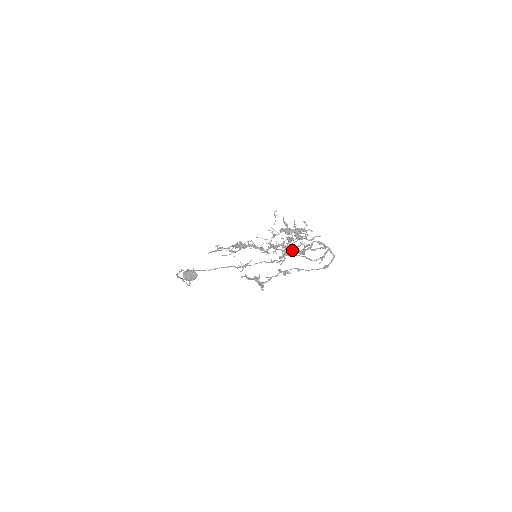
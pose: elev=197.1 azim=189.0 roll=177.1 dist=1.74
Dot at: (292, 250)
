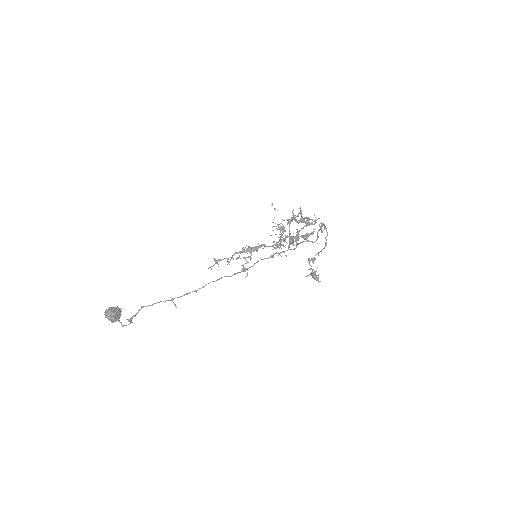
Dot at: occluded
